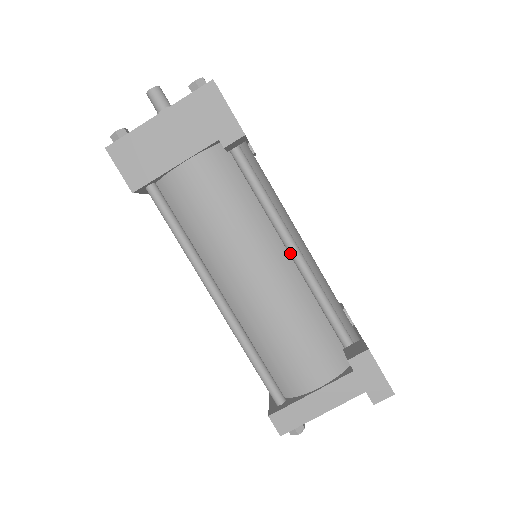
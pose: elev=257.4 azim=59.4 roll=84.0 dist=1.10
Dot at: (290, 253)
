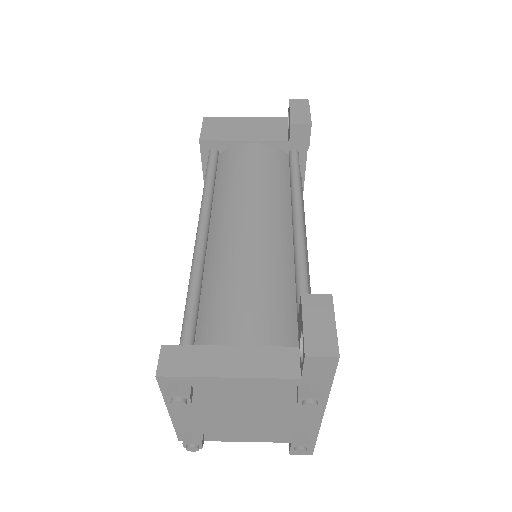
Dot at: (294, 230)
